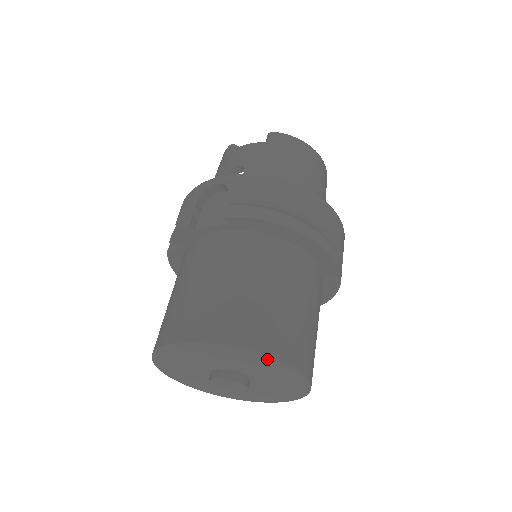
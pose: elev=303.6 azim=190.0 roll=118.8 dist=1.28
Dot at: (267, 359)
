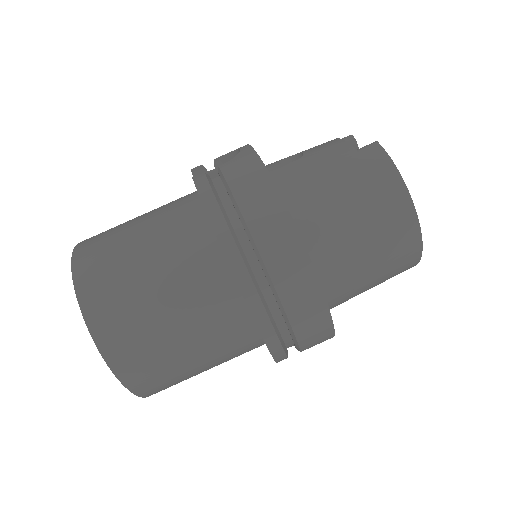
Dot at: (87, 316)
